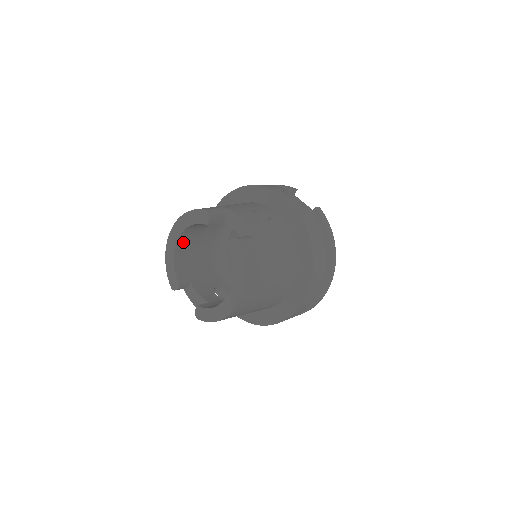
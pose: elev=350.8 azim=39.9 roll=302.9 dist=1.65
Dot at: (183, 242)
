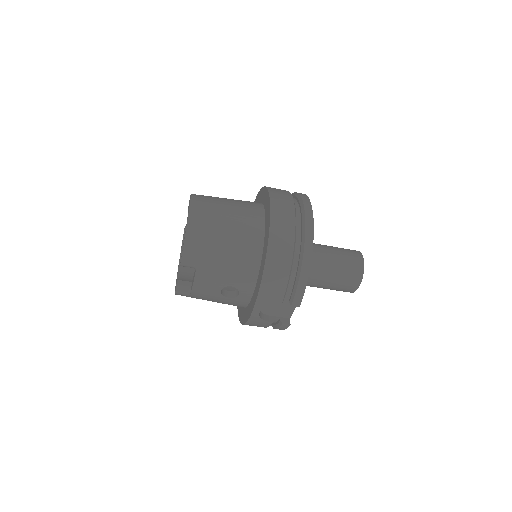
Dot at: (186, 272)
